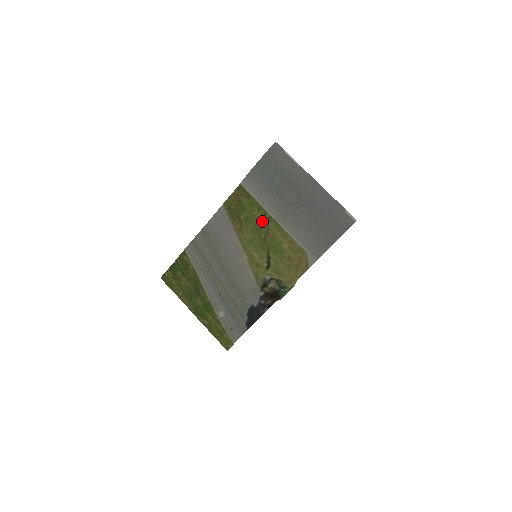
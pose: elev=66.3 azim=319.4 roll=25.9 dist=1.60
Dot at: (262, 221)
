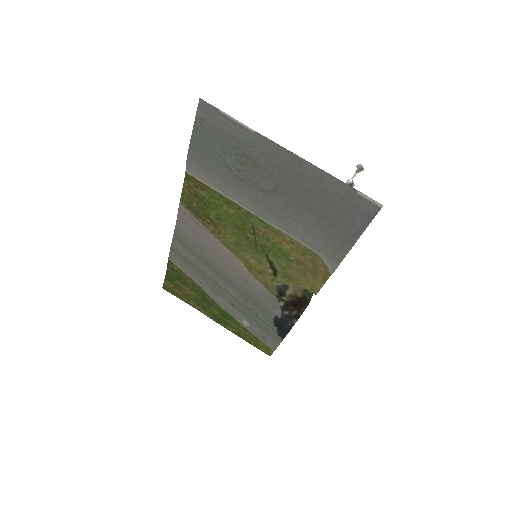
Dot at: (240, 218)
